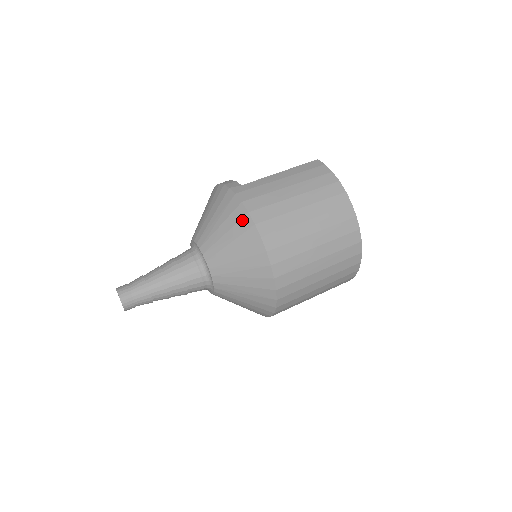
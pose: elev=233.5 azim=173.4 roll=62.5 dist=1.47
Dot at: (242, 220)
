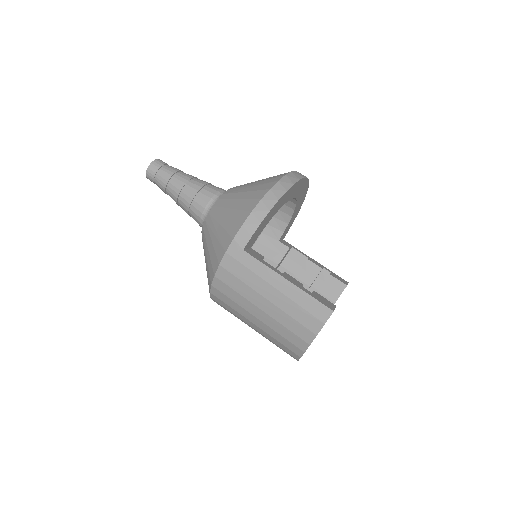
Dot at: (212, 269)
